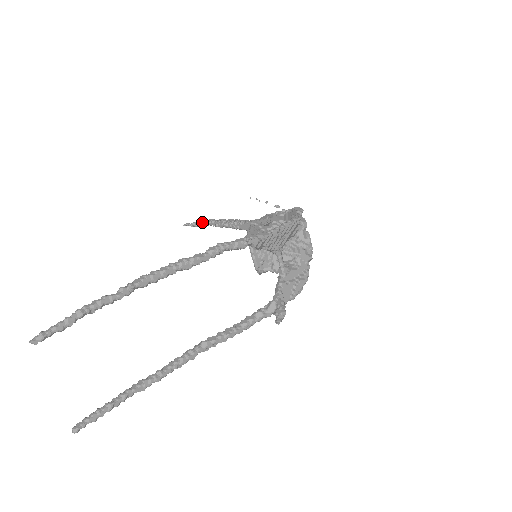
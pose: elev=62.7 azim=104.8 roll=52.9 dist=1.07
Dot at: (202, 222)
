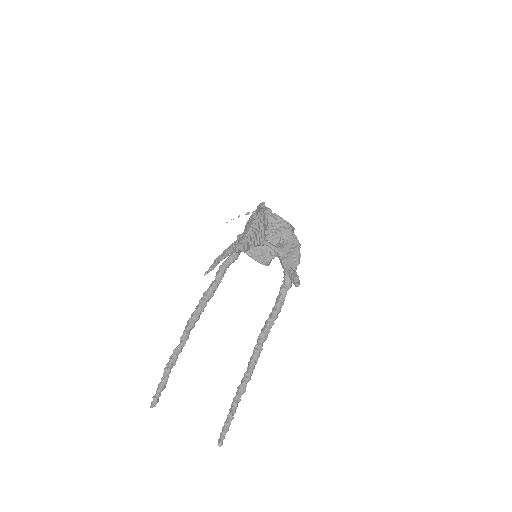
Dot at: (214, 263)
